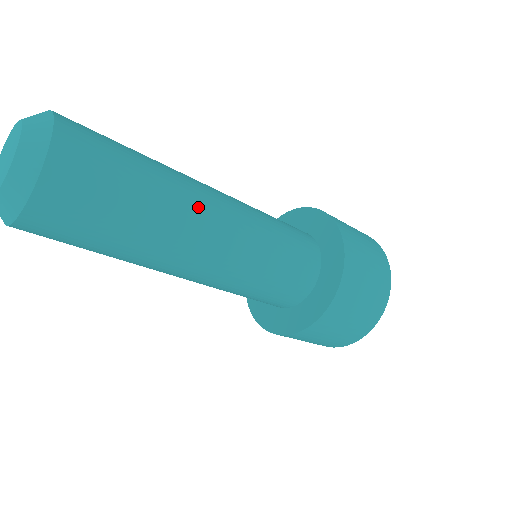
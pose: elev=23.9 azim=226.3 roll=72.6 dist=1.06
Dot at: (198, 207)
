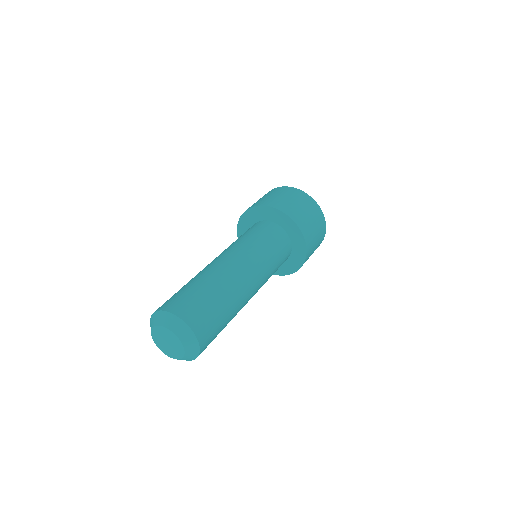
Dot at: (241, 286)
